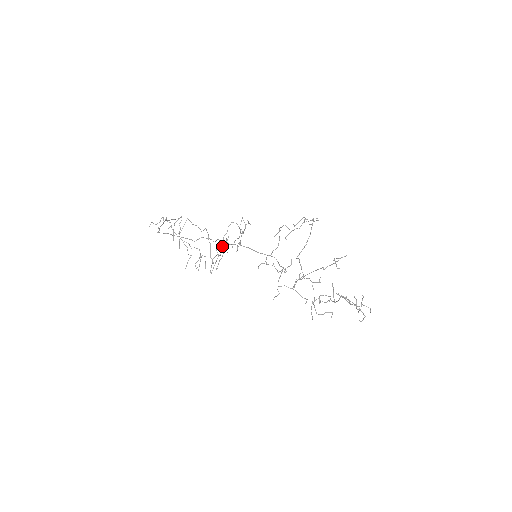
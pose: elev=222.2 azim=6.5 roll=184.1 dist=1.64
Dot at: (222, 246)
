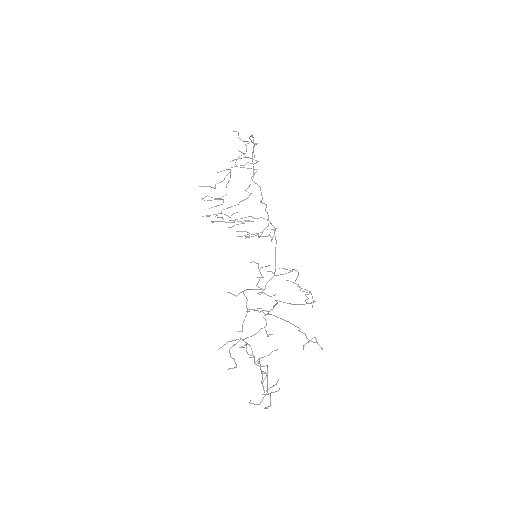
Dot at: occluded
